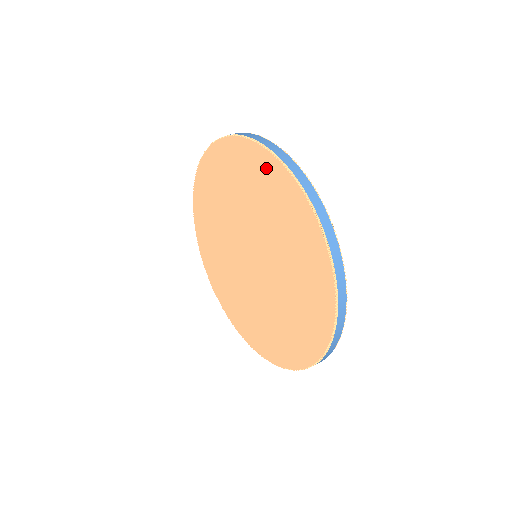
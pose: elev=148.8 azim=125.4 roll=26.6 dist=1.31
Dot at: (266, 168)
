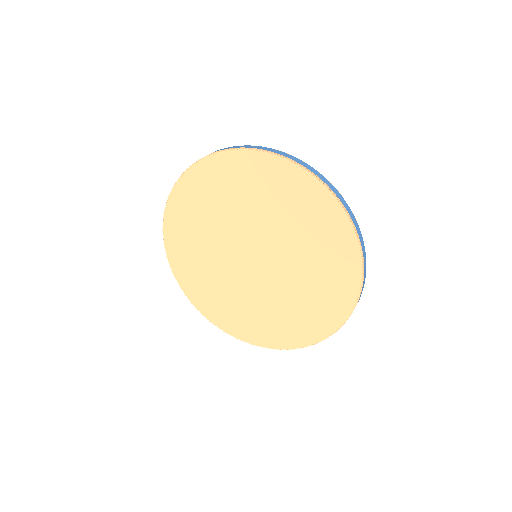
Dot at: (297, 182)
